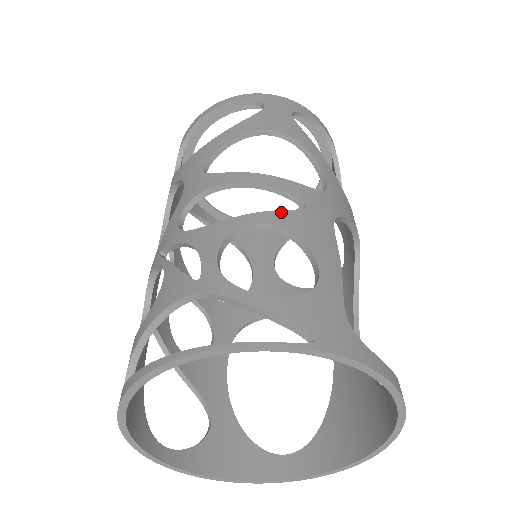
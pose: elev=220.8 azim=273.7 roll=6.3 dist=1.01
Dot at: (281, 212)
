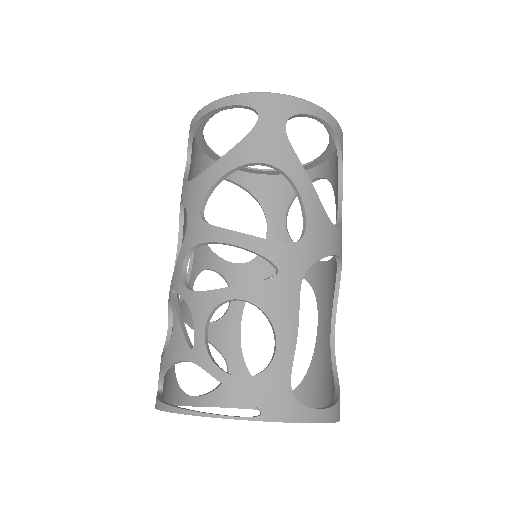
Dot at: (255, 285)
